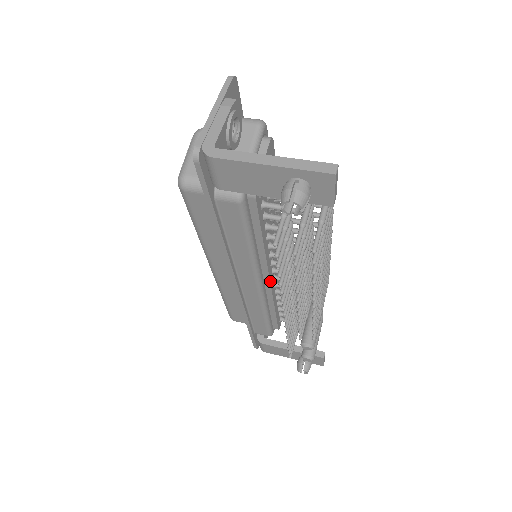
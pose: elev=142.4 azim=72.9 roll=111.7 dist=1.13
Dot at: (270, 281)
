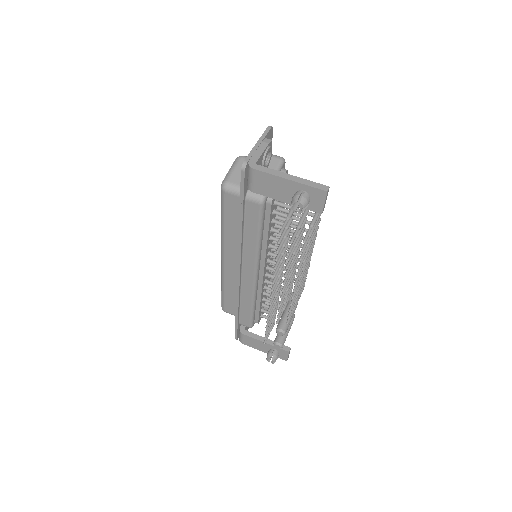
Dot at: (263, 275)
